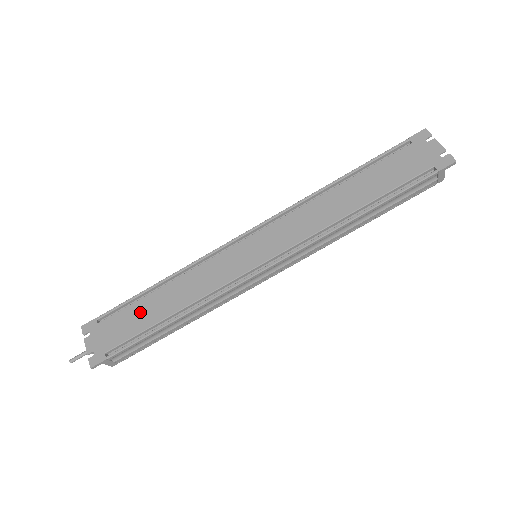
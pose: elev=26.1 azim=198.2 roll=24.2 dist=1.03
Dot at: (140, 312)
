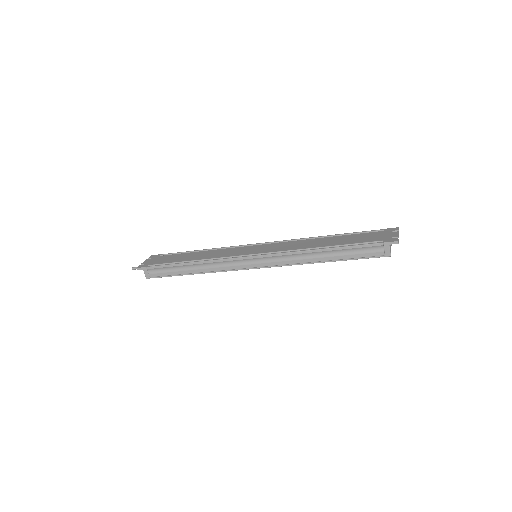
Dot at: (180, 257)
